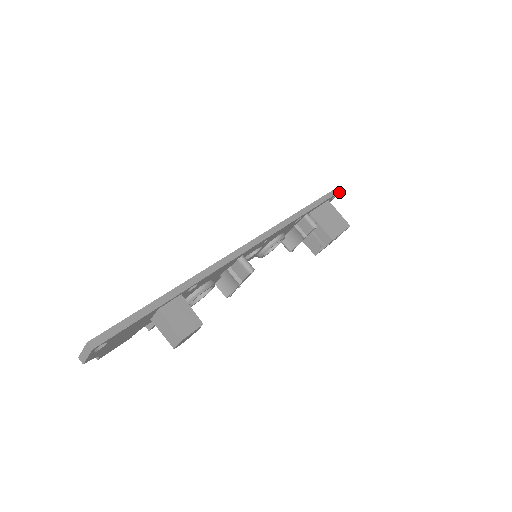
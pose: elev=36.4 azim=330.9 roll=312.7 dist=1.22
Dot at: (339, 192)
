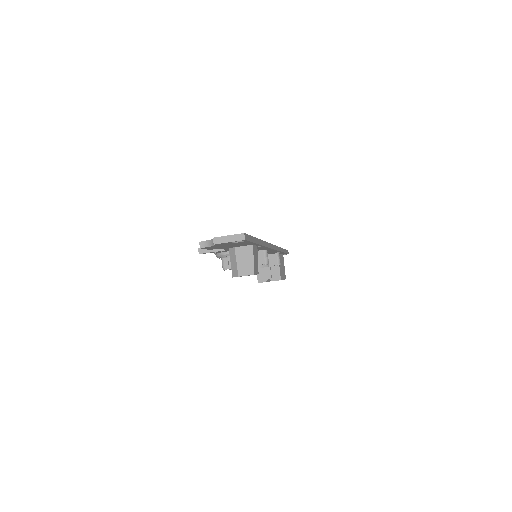
Dot at: (286, 254)
